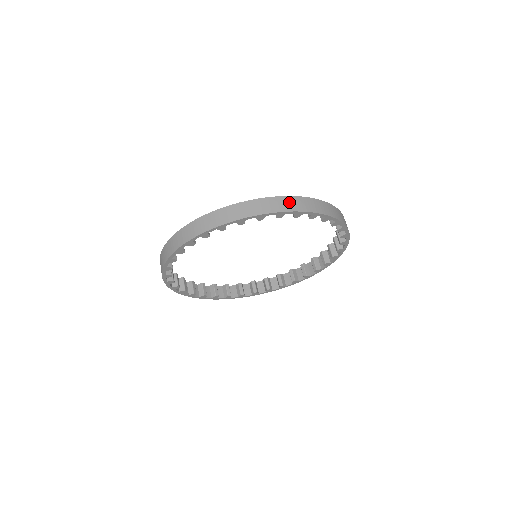
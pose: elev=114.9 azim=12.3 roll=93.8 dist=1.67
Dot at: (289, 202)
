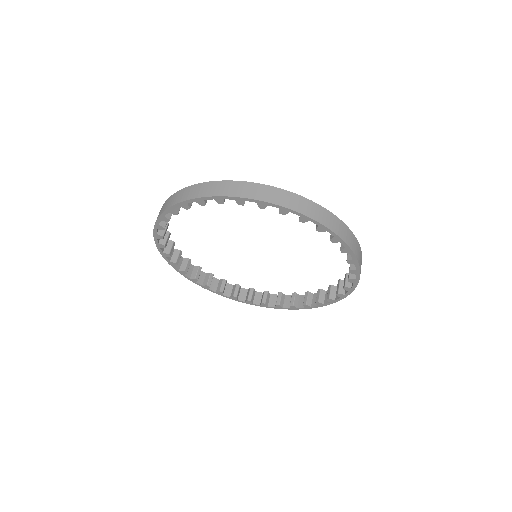
Dot at: (336, 223)
